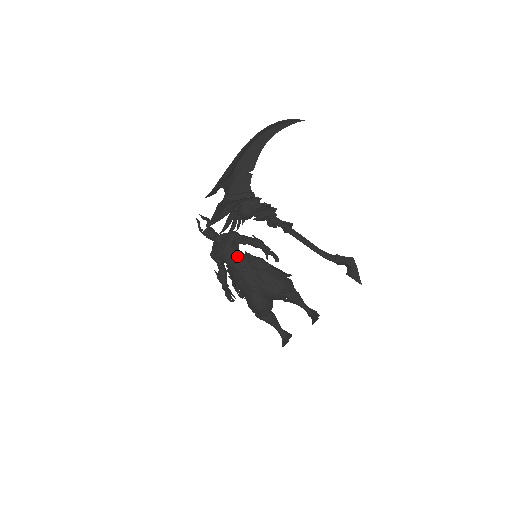
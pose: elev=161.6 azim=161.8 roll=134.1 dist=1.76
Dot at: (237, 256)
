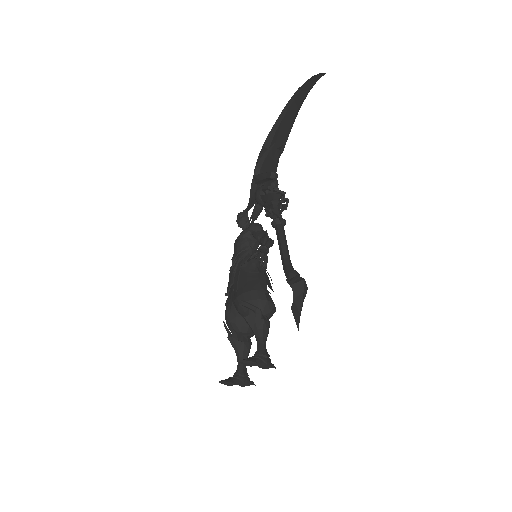
Dot at: (242, 249)
